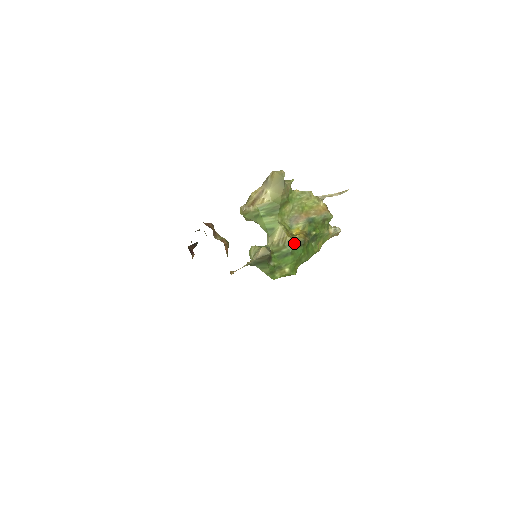
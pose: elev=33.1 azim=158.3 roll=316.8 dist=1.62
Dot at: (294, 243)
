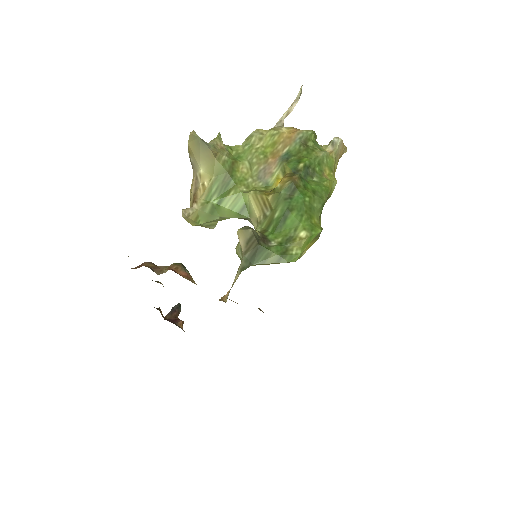
Dot at: (282, 196)
